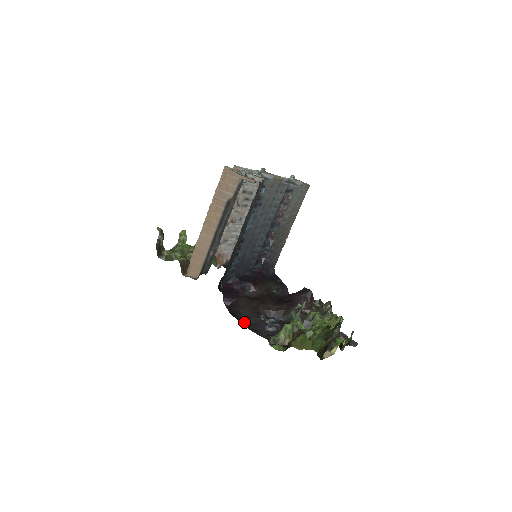
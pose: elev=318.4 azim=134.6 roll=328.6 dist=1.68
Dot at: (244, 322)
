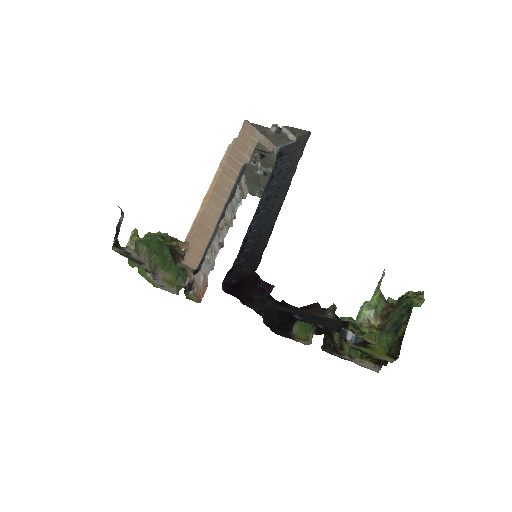
Dot at: (298, 311)
